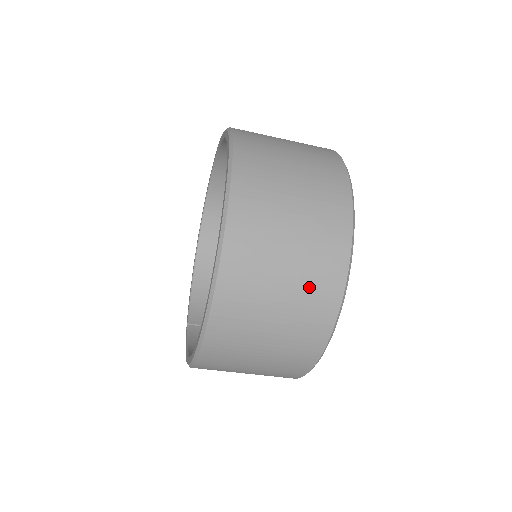
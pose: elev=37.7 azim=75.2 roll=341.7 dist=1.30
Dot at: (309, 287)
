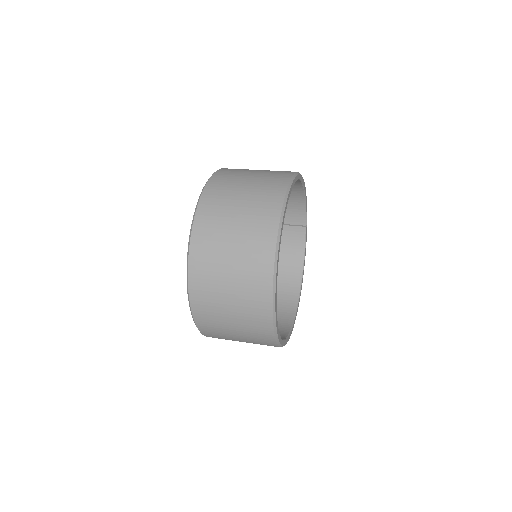
Dot at: occluded
